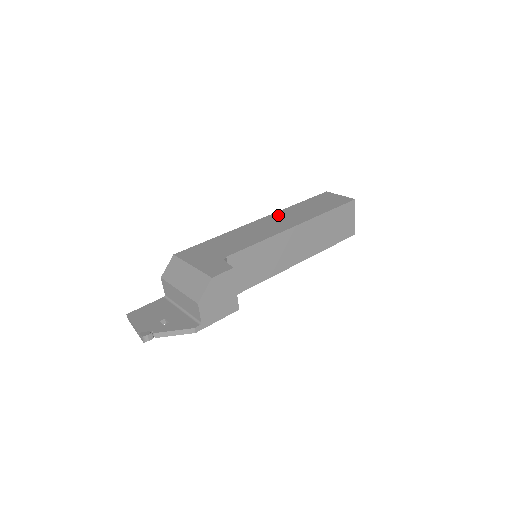
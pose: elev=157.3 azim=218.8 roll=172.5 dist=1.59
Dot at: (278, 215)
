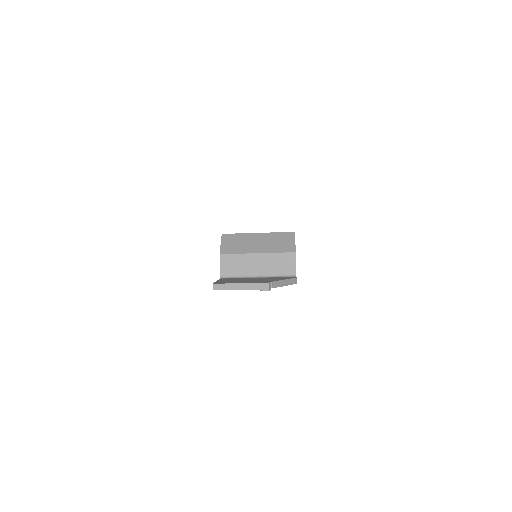
Dot at: occluded
